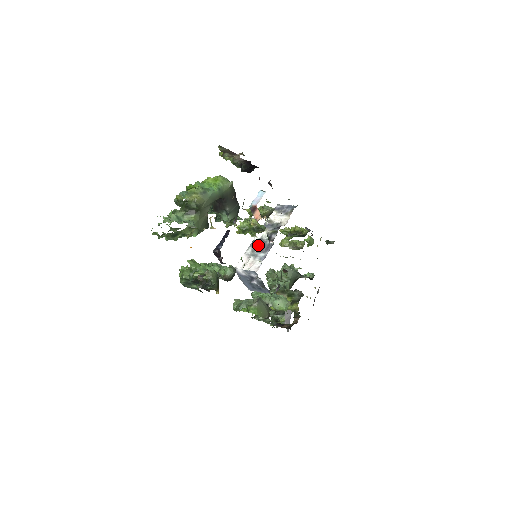
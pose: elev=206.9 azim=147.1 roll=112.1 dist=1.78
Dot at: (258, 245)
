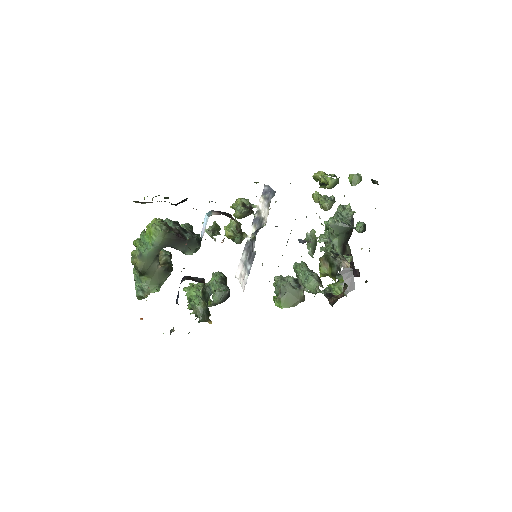
Dot at: (249, 249)
